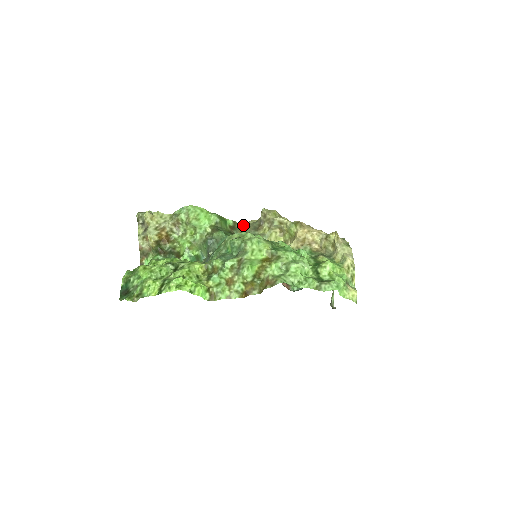
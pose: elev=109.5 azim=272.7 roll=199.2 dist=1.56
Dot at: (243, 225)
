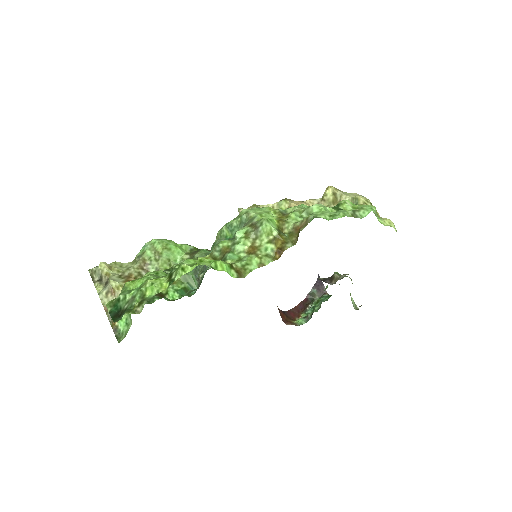
Dot at: occluded
